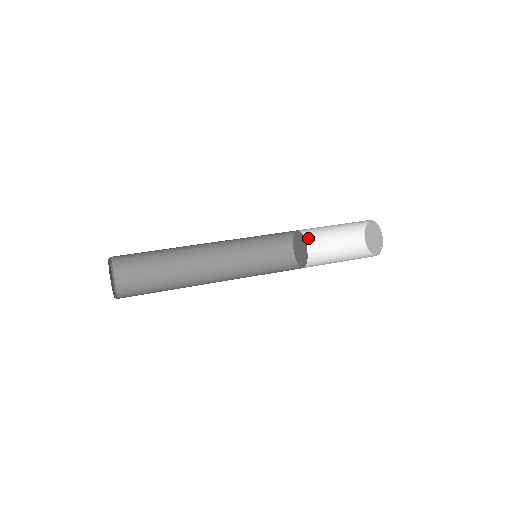
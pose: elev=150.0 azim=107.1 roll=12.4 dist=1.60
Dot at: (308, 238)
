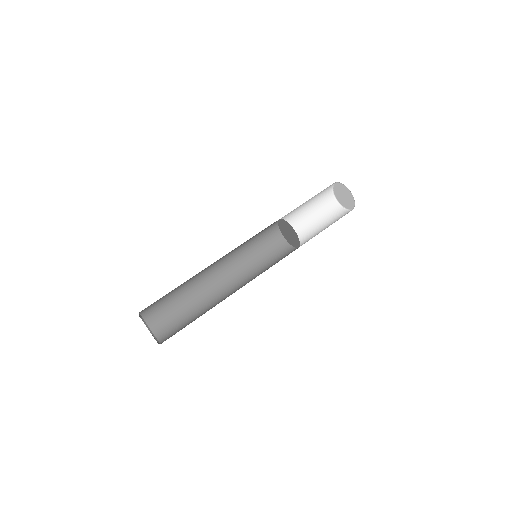
Dot at: occluded
